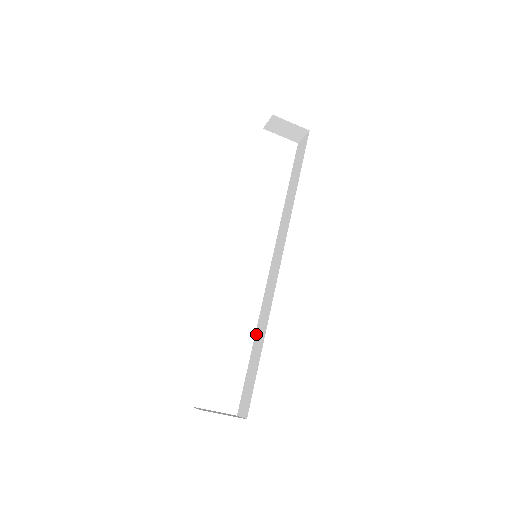
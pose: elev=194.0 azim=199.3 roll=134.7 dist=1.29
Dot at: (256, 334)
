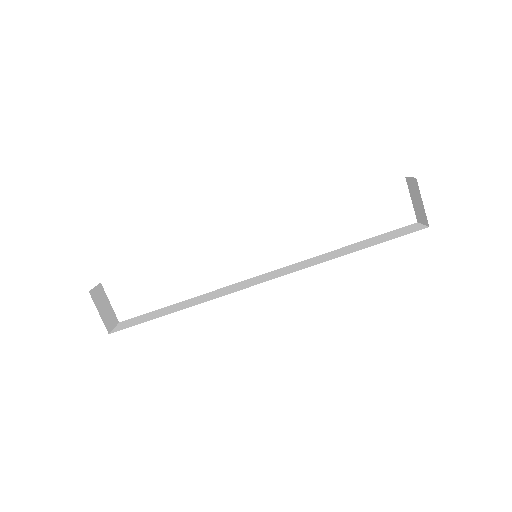
Dot at: (192, 299)
